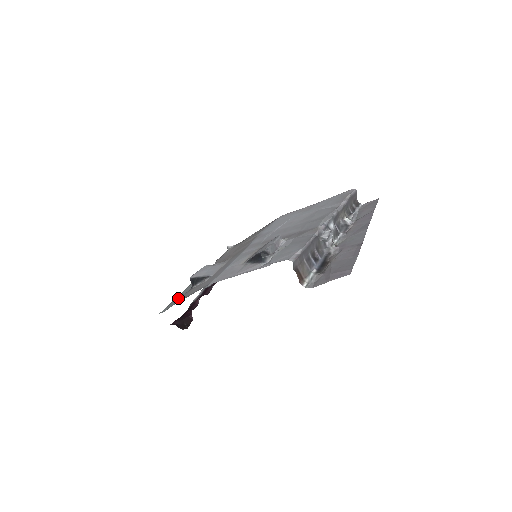
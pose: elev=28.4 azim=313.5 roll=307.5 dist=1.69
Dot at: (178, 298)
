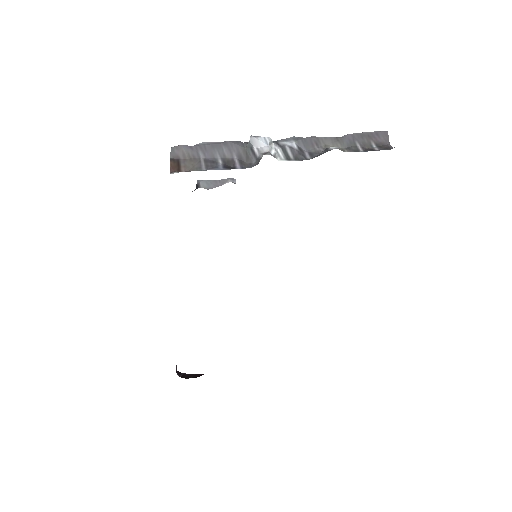
Dot at: occluded
